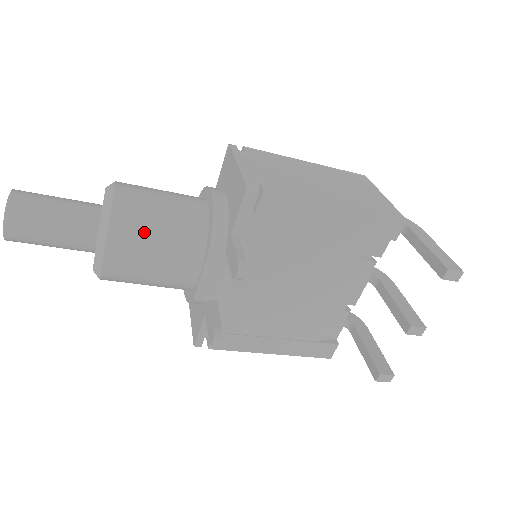
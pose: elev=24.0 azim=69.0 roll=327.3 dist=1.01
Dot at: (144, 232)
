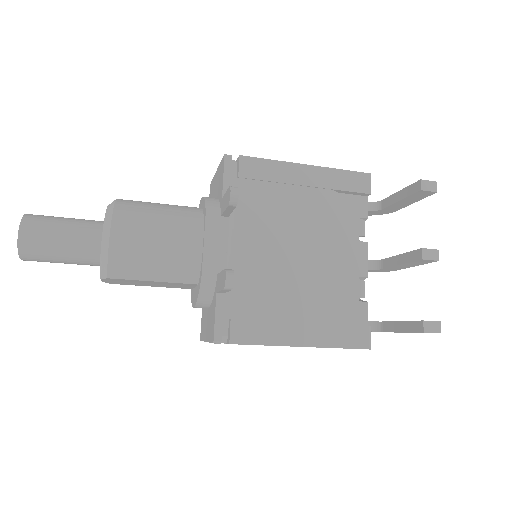
Dot at: (145, 213)
